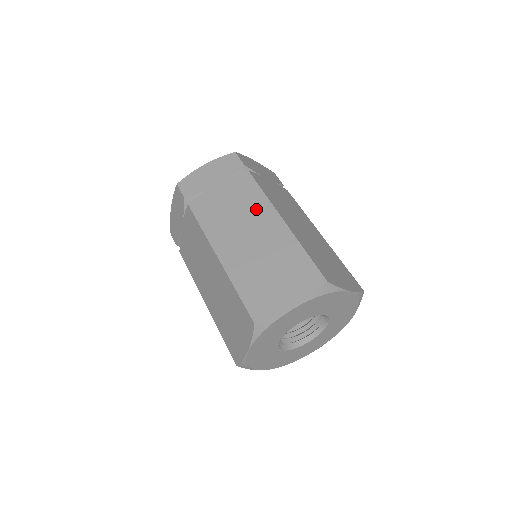
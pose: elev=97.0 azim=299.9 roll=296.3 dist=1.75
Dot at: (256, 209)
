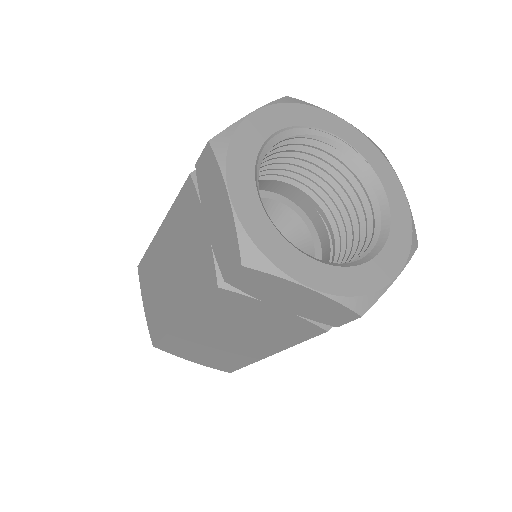
Dot at: (267, 341)
